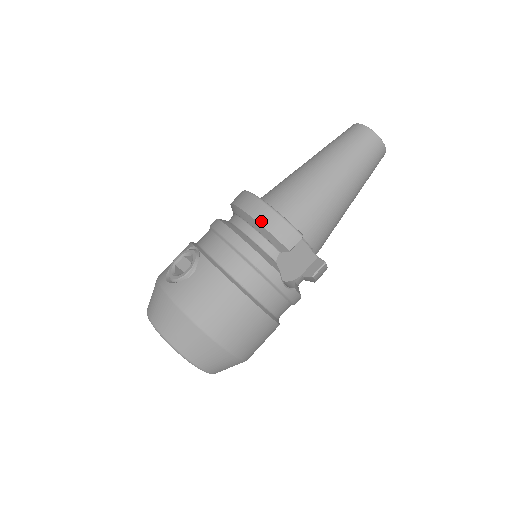
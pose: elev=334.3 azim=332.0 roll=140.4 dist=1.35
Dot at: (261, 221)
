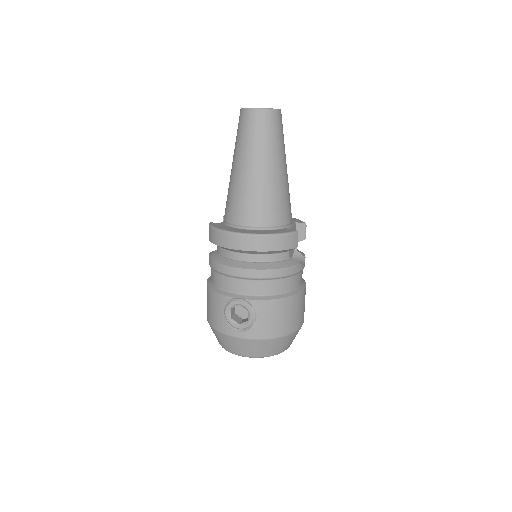
Dot at: (270, 249)
